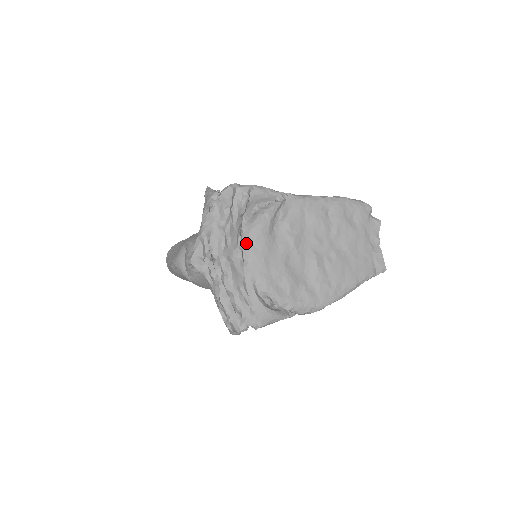
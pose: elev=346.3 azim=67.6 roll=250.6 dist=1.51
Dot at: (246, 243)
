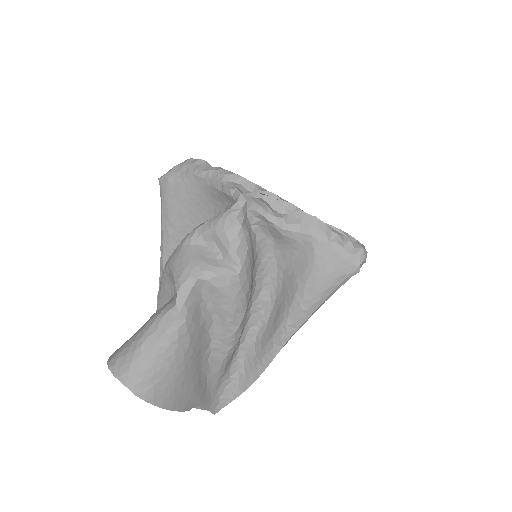
Dot at: occluded
